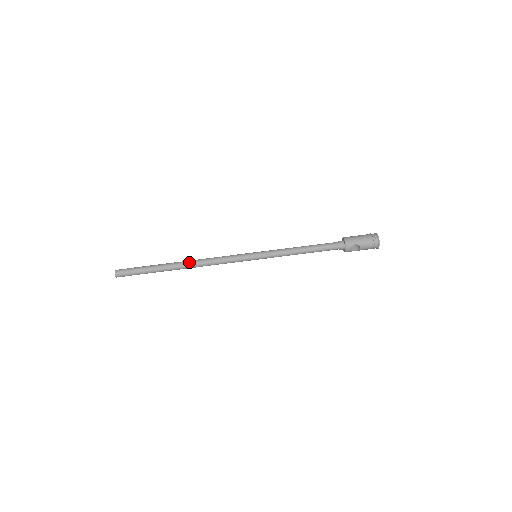
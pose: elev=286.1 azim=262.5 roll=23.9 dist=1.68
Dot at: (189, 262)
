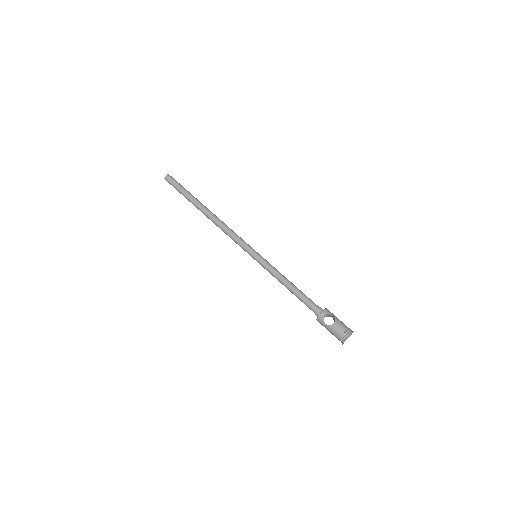
Dot at: (214, 214)
